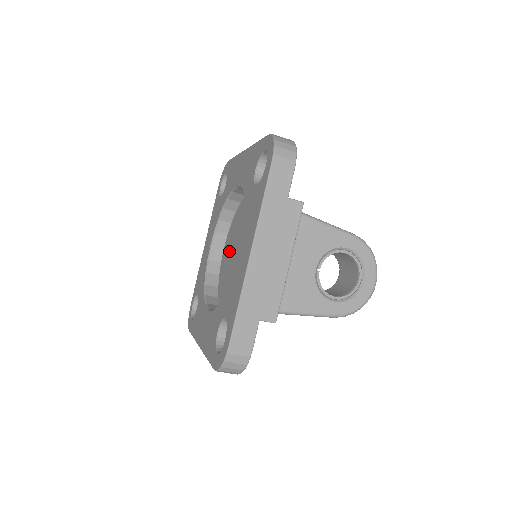
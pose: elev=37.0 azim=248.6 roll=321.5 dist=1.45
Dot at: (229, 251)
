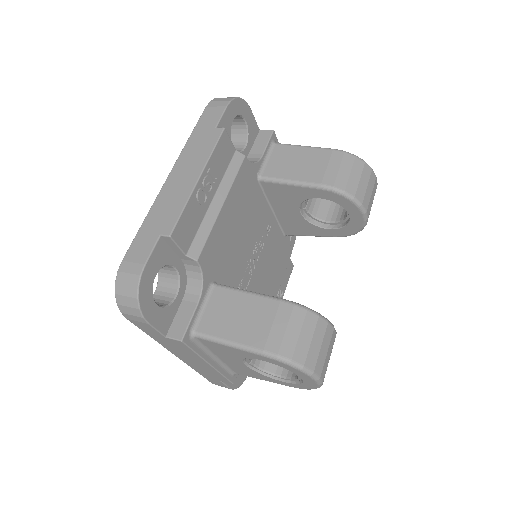
Dot at: occluded
